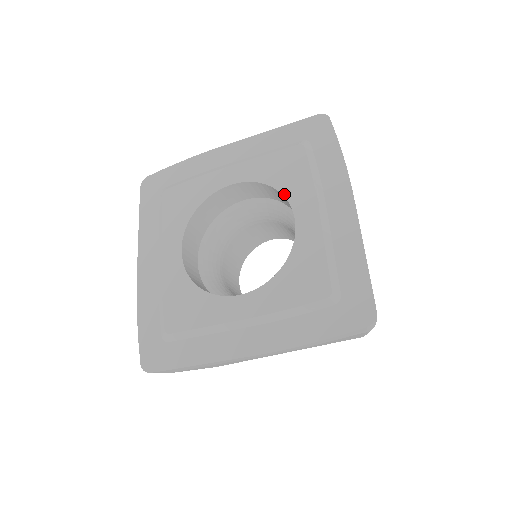
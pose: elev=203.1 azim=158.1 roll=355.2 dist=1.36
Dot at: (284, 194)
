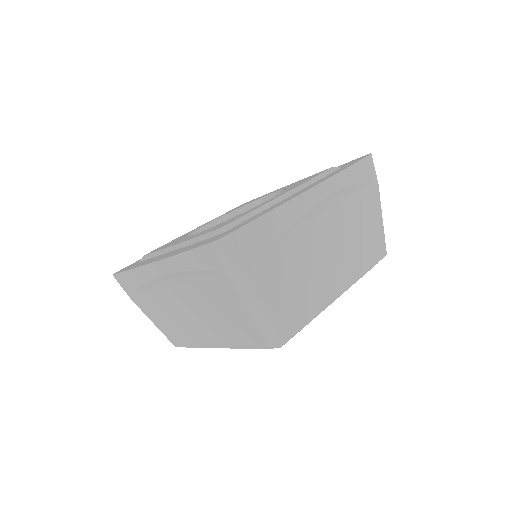
Dot at: (253, 201)
